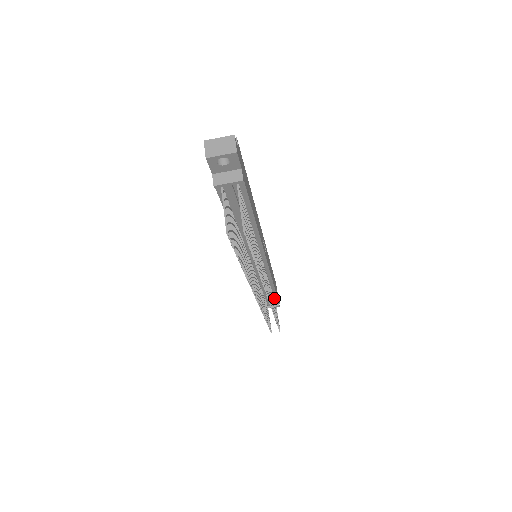
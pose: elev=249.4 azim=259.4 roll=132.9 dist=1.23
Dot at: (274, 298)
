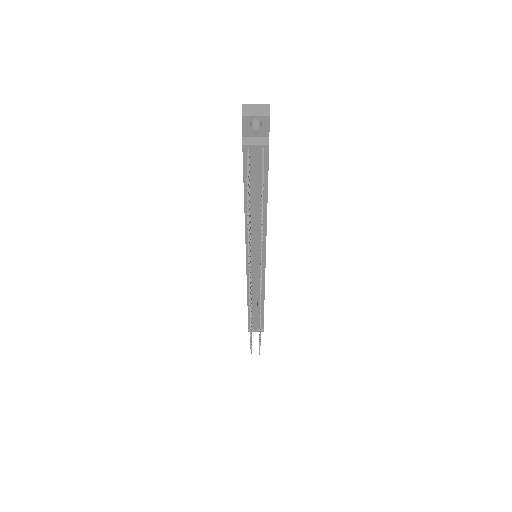
Dot at: occluded
